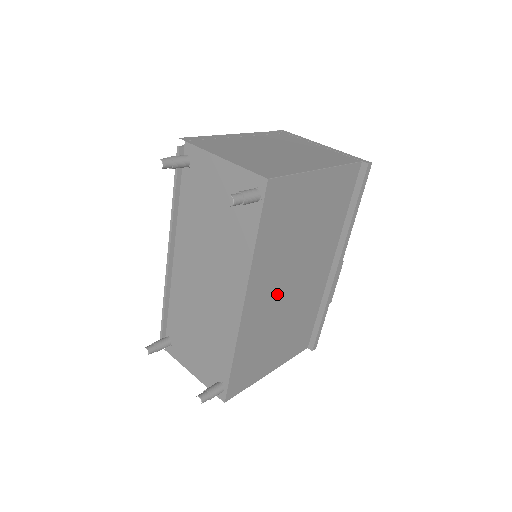
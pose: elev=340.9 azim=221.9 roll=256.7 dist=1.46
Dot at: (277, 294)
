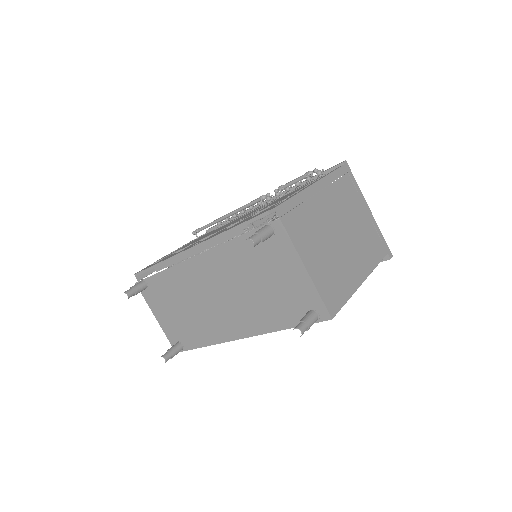
Dot at: occluded
